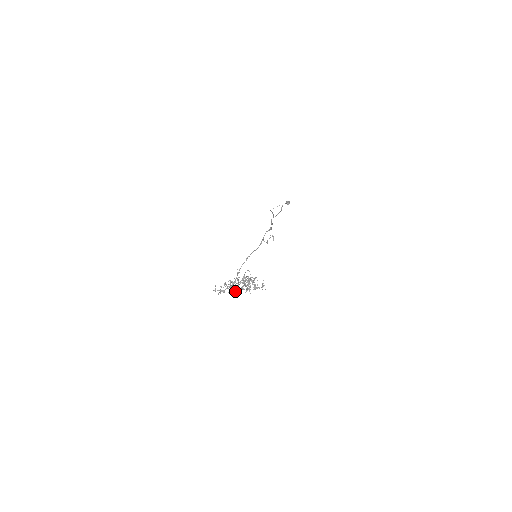
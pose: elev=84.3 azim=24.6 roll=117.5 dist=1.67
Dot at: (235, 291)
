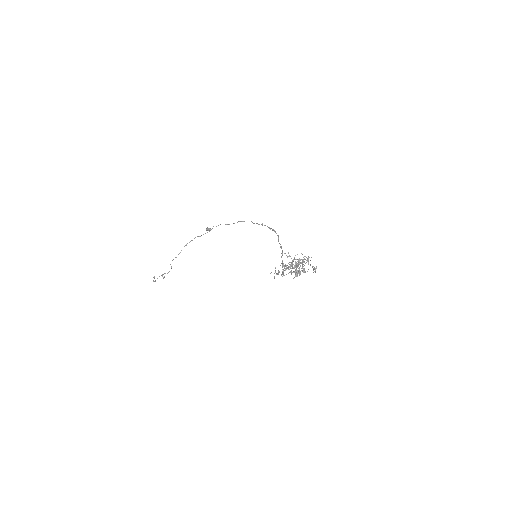
Dot at: (298, 271)
